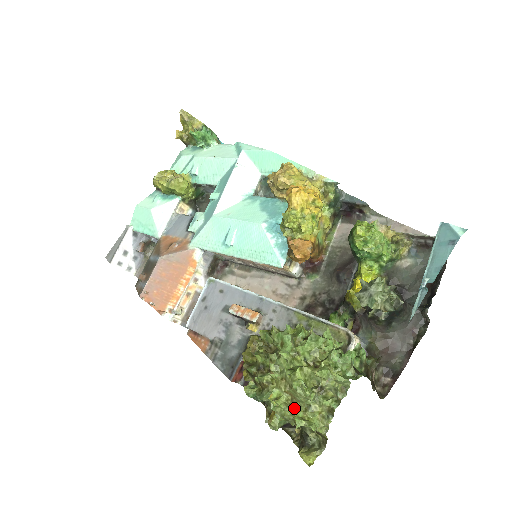
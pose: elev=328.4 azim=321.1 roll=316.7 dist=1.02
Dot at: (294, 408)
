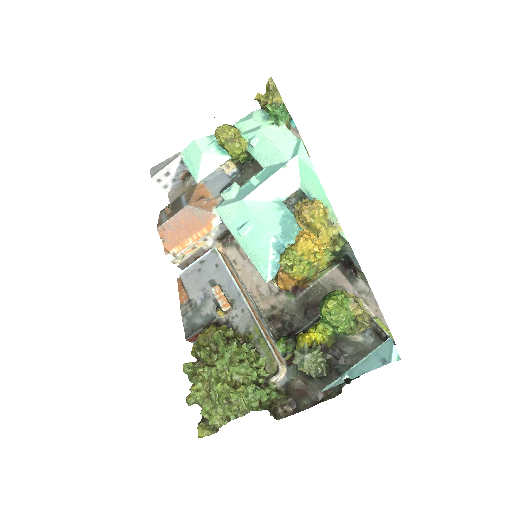
Dot at: (206, 402)
